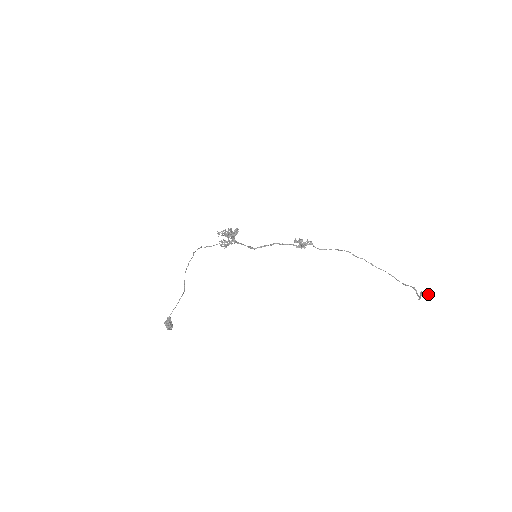
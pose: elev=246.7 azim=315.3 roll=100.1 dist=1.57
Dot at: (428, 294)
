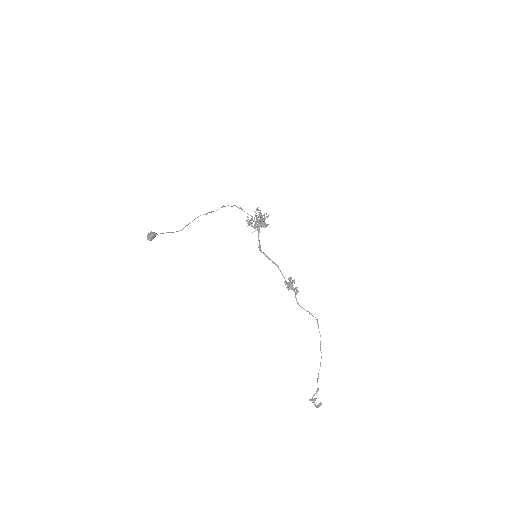
Dot at: (316, 406)
